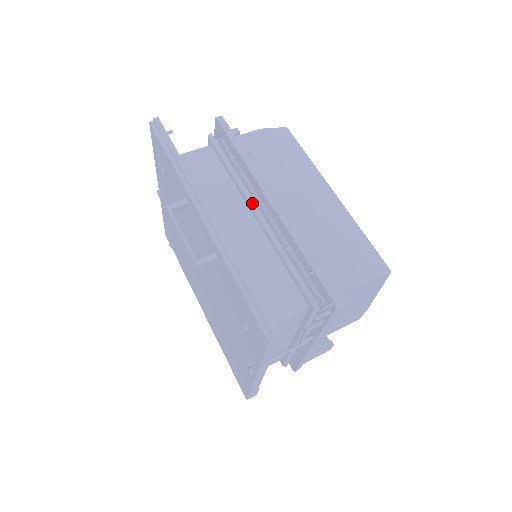
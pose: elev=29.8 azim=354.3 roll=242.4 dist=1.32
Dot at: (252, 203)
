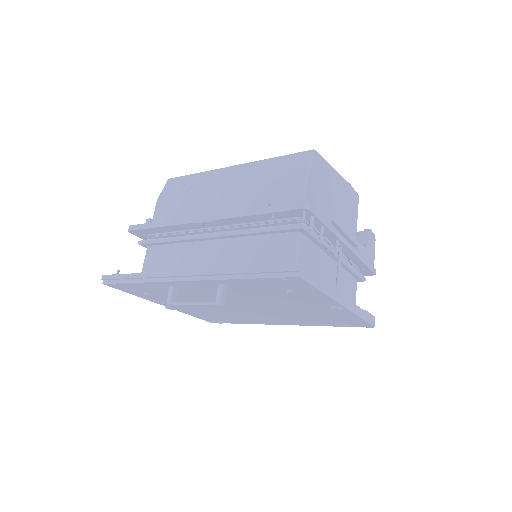
Dot at: (202, 236)
